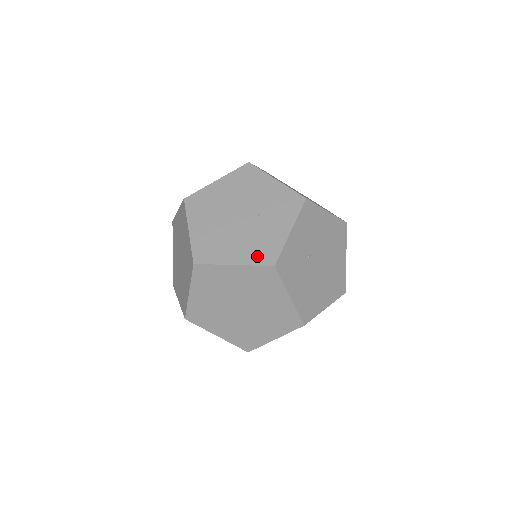
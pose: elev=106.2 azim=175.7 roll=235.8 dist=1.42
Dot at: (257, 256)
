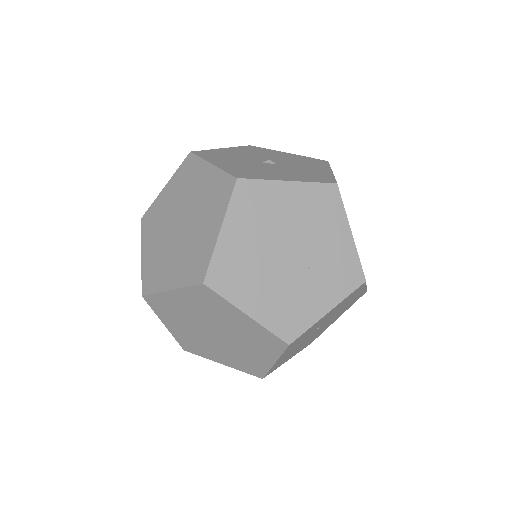
Dot at: (278, 321)
